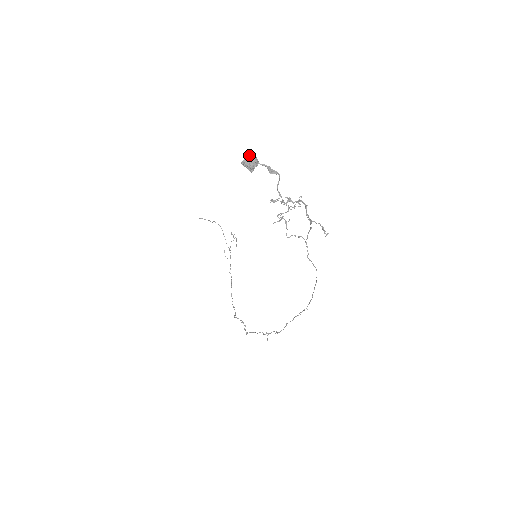
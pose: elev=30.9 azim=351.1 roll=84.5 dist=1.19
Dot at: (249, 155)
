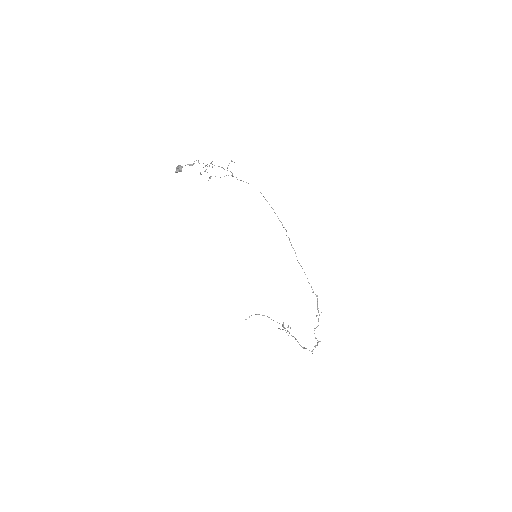
Dot at: (176, 167)
